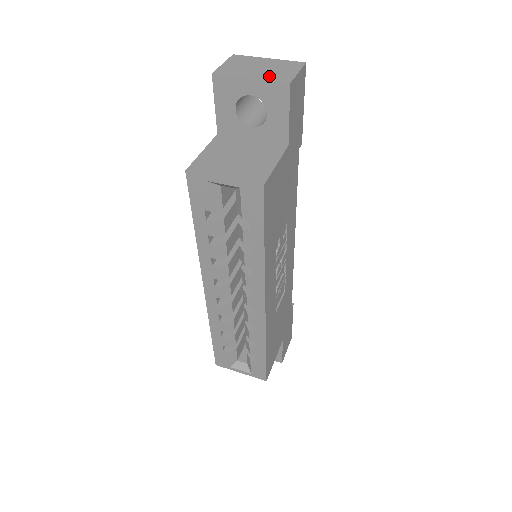
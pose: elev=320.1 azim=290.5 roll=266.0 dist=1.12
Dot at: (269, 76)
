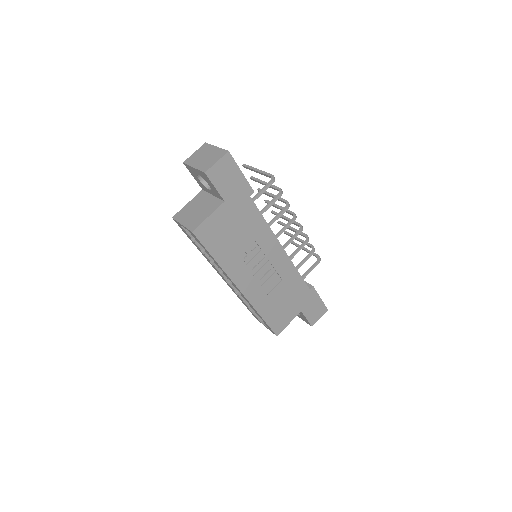
Dot at: (202, 166)
